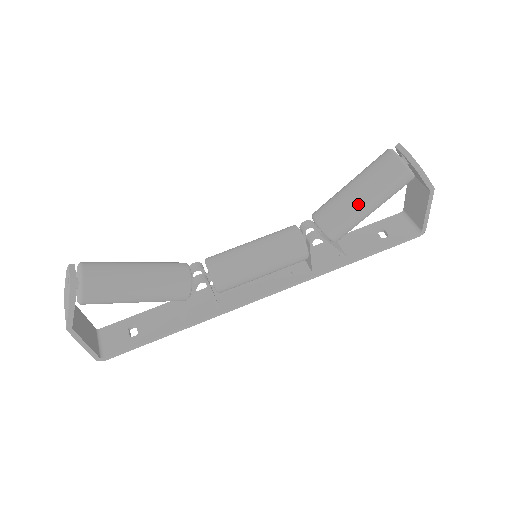
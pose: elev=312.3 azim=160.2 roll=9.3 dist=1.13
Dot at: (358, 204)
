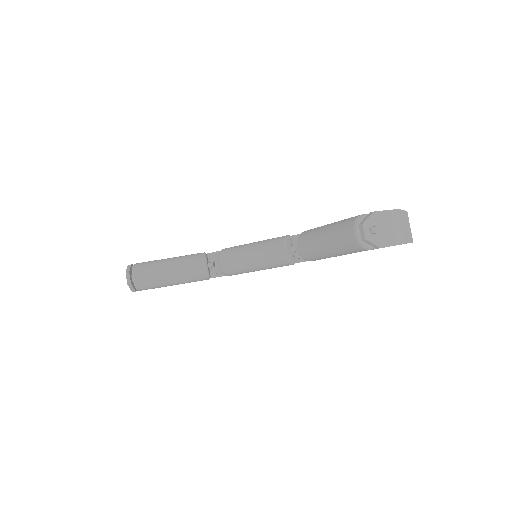
Dot at: (326, 254)
